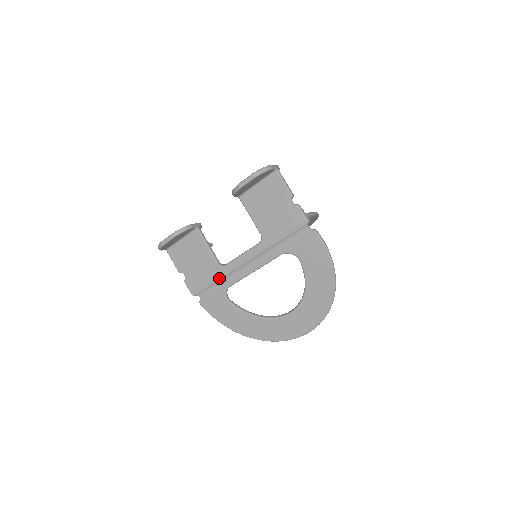
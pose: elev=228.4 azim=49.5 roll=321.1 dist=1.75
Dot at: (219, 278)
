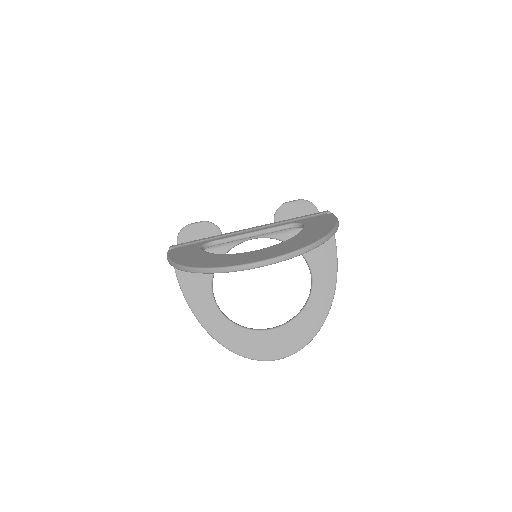
Dot at: (211, 238)
